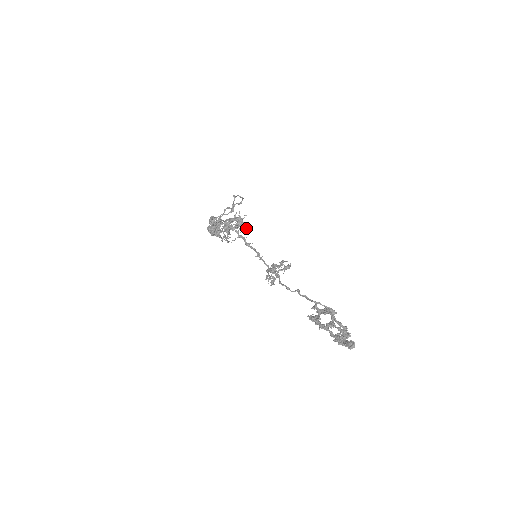
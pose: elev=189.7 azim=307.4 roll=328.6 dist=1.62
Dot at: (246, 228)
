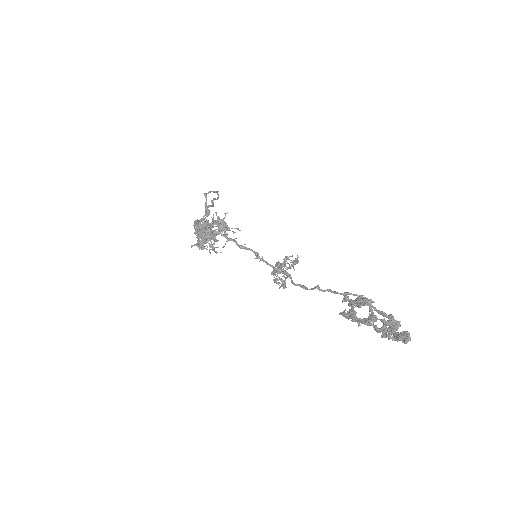
Dot at: (232, 228)
